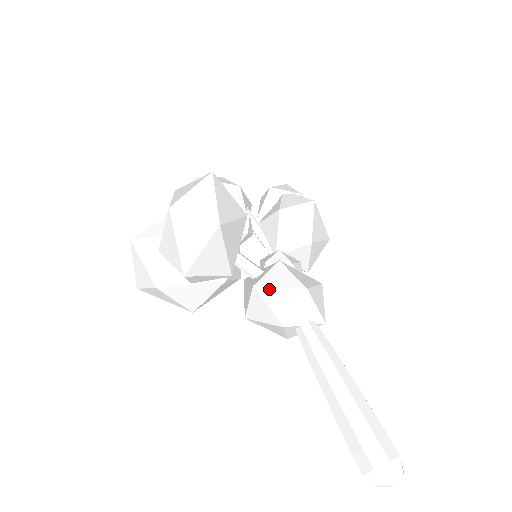
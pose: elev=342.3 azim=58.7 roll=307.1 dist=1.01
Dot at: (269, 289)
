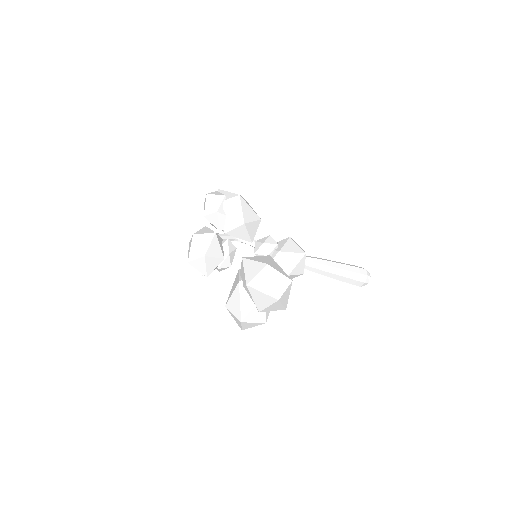
Dot at: (294, 270)
